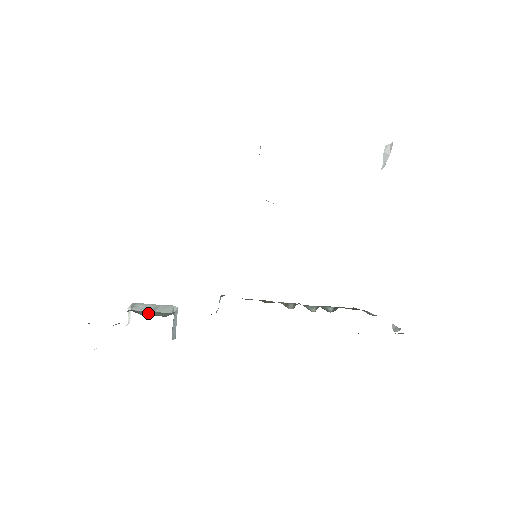
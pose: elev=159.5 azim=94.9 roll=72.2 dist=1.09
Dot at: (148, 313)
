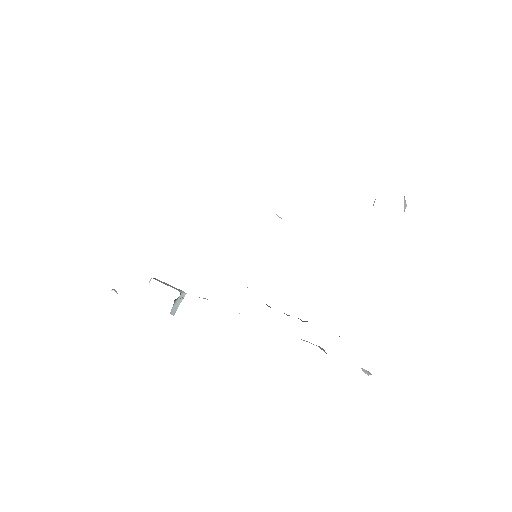
Dot at: occluded
